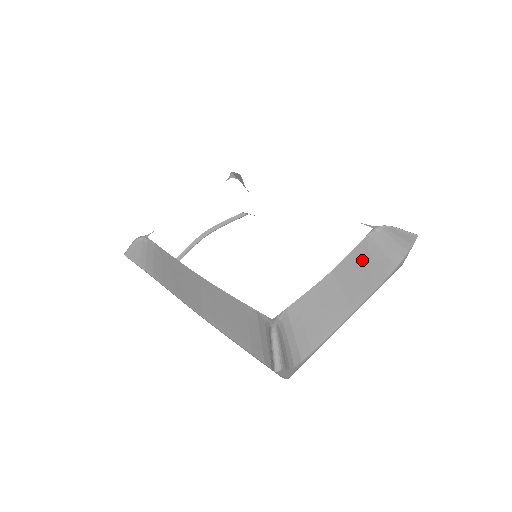
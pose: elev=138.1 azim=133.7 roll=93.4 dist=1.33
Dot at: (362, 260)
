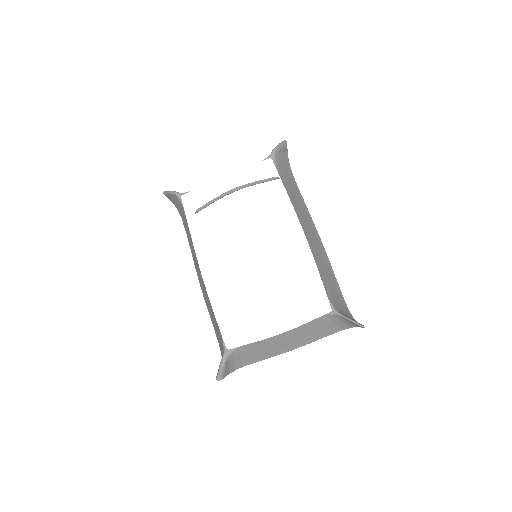
Dot at: (312, 327)
